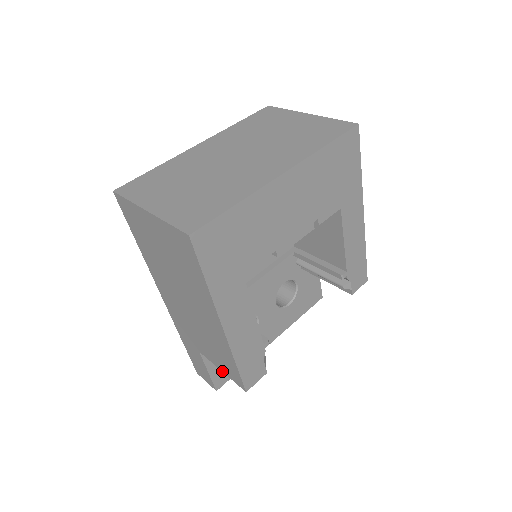
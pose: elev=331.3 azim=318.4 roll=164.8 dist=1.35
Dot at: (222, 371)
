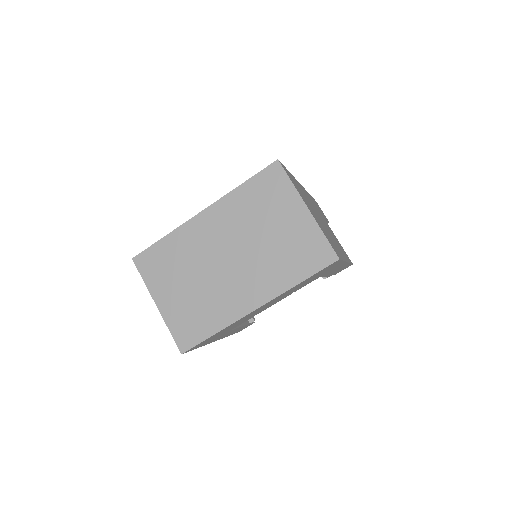
Dot at: occluded
